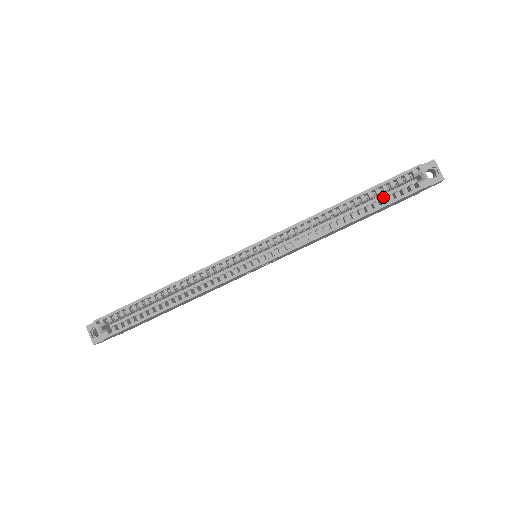
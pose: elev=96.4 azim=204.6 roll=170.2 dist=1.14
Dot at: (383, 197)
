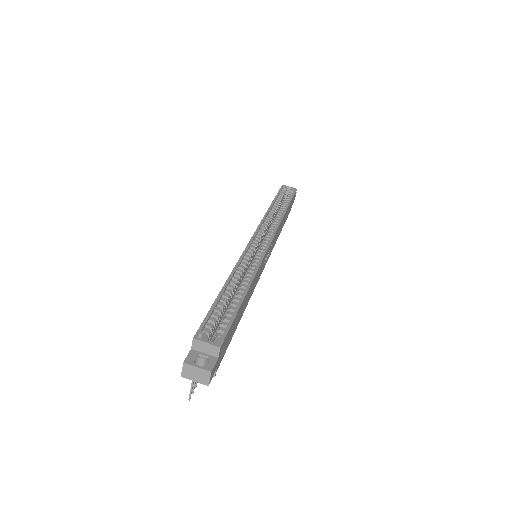
Dot at: occluded
